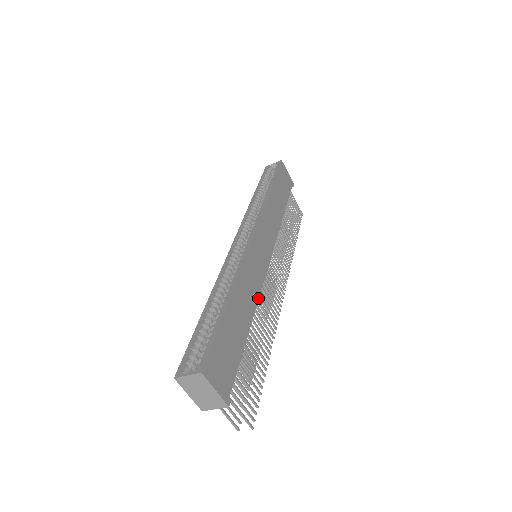
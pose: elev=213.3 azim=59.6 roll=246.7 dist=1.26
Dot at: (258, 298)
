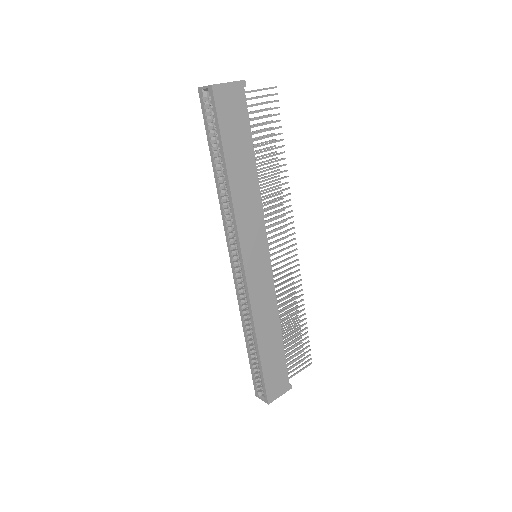
Dot at: (277, 306)
